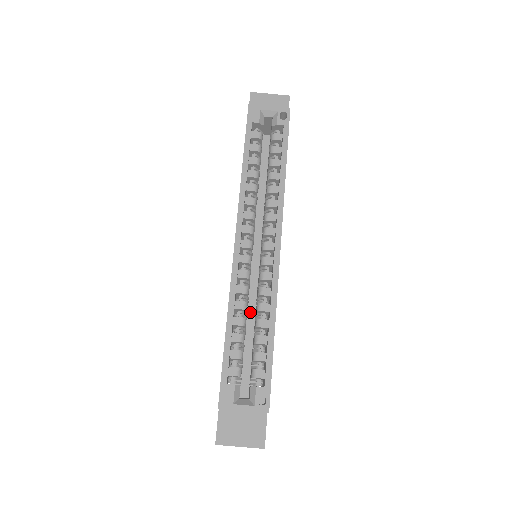
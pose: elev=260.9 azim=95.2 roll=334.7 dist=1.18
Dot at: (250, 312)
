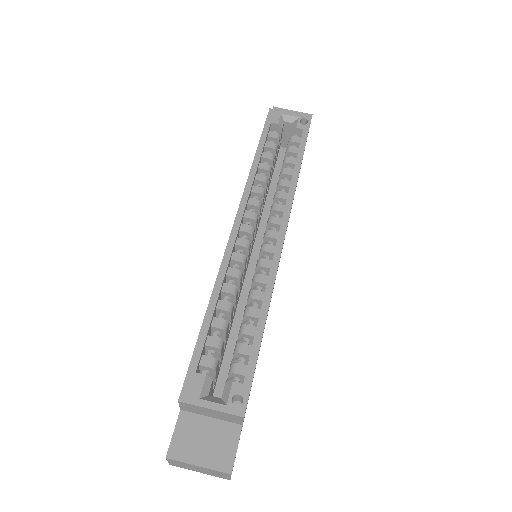
Dot at: (240, 311)
